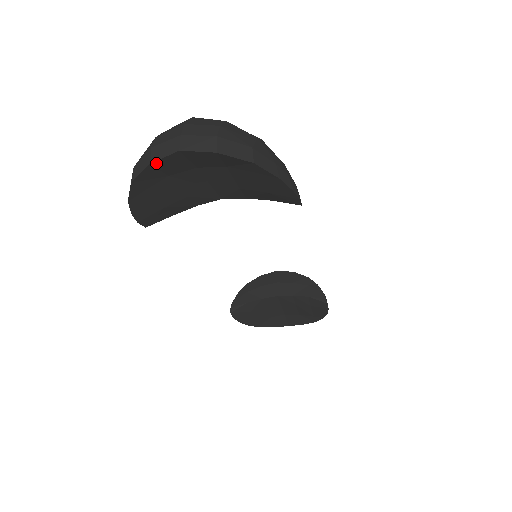
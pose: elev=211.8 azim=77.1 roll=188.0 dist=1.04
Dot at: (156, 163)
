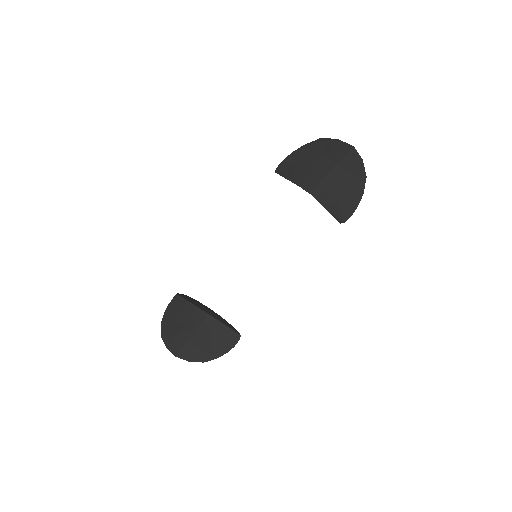
Dot at: (340, 142)
